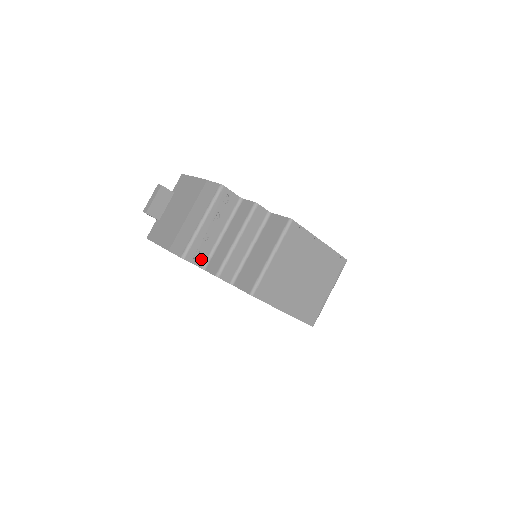
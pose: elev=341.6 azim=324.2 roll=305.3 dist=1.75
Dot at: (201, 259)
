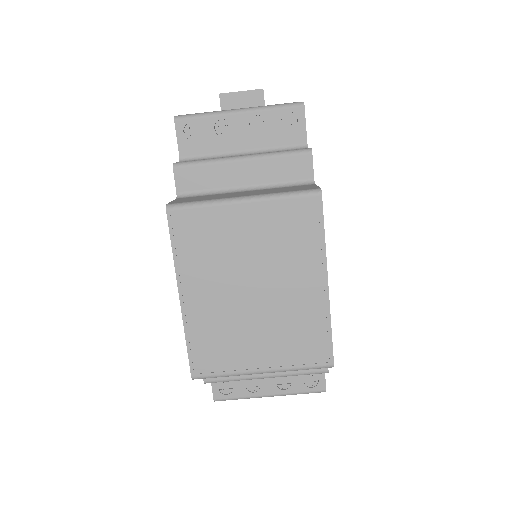
Dot at: (191, 147)
